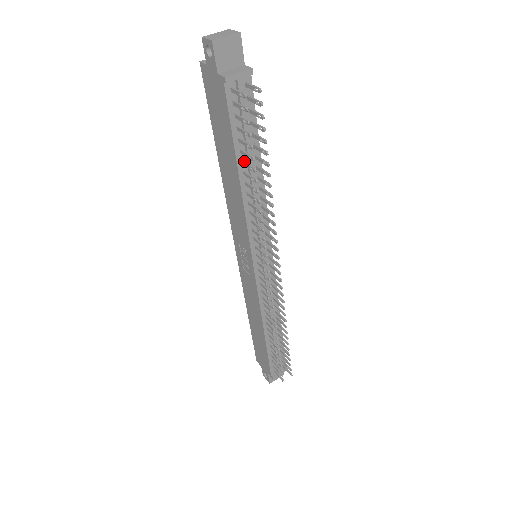
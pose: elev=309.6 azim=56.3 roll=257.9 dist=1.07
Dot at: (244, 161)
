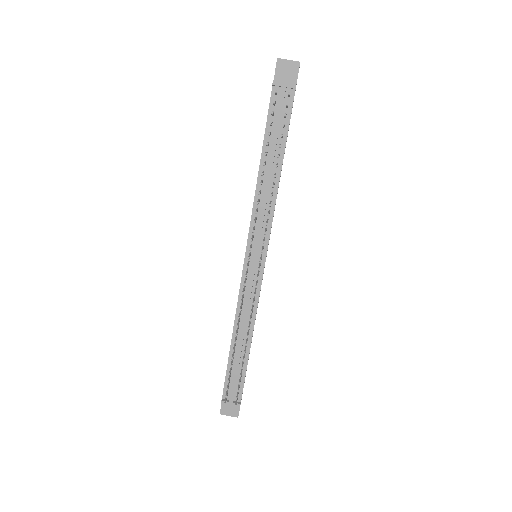
Dot at: (267, 152)
